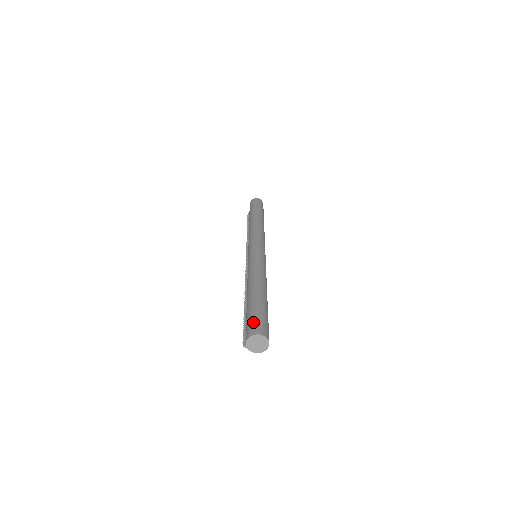
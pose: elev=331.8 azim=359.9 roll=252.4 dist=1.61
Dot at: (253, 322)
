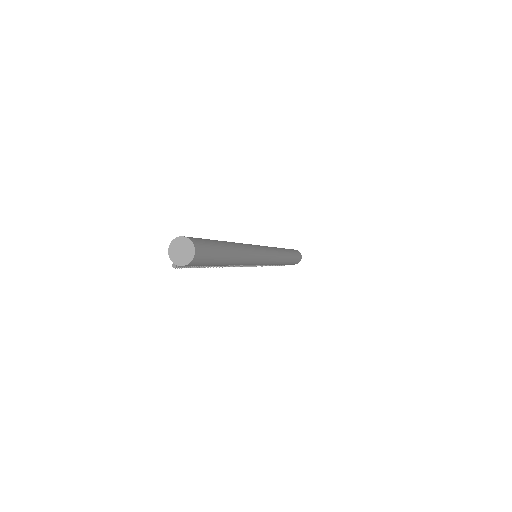
Dot at: occluded
